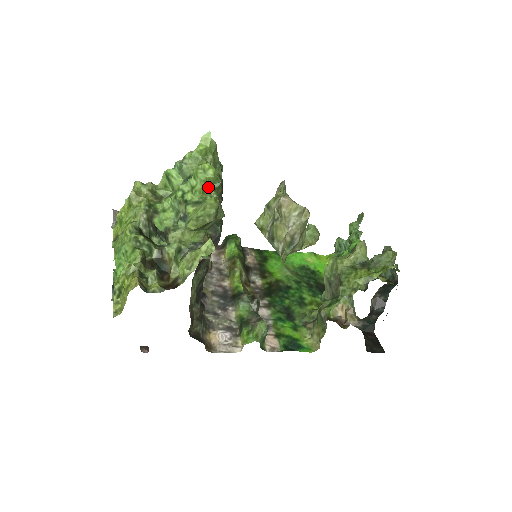
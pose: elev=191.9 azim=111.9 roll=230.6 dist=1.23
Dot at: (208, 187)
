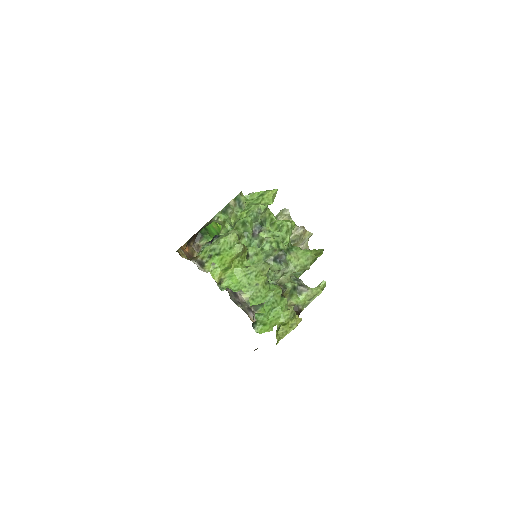
Dot at: occluded
